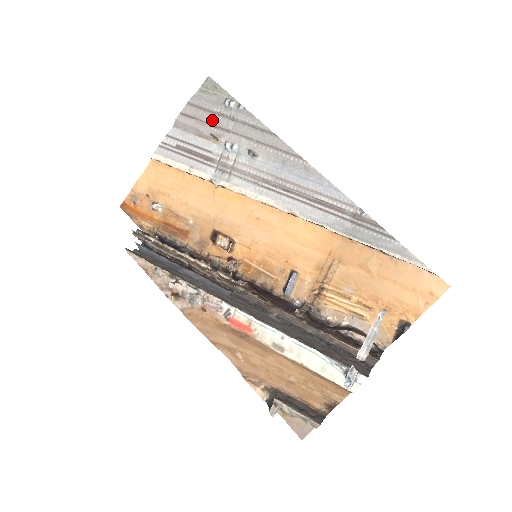
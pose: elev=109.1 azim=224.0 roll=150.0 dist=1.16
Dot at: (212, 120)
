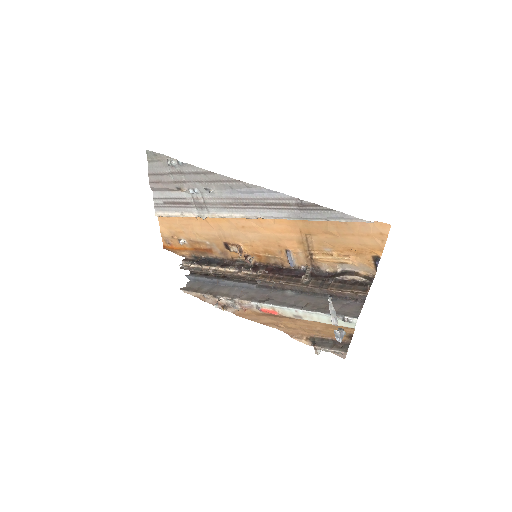
Dot at: (170, 179)
